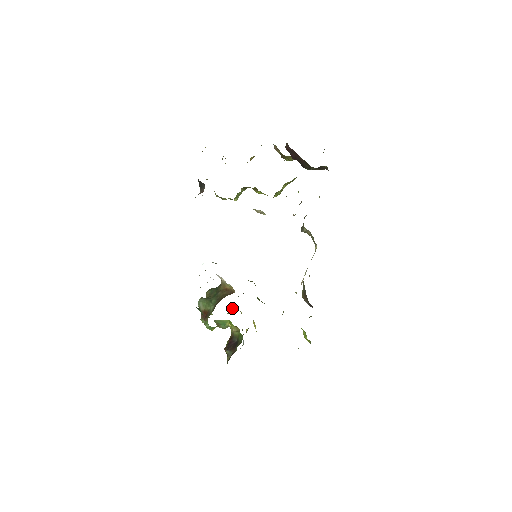
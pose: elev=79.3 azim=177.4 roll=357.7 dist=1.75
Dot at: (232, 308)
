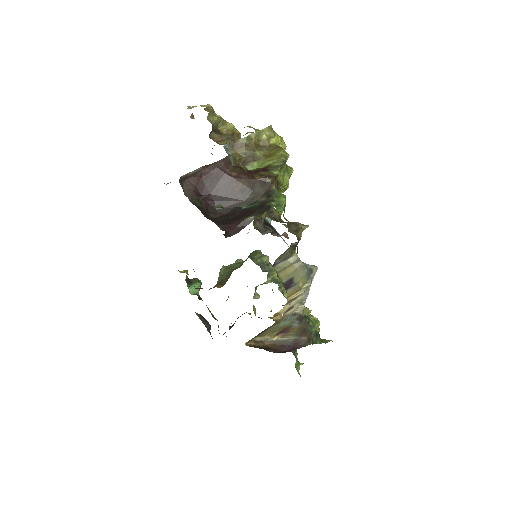
Dot at: (264, 283)
